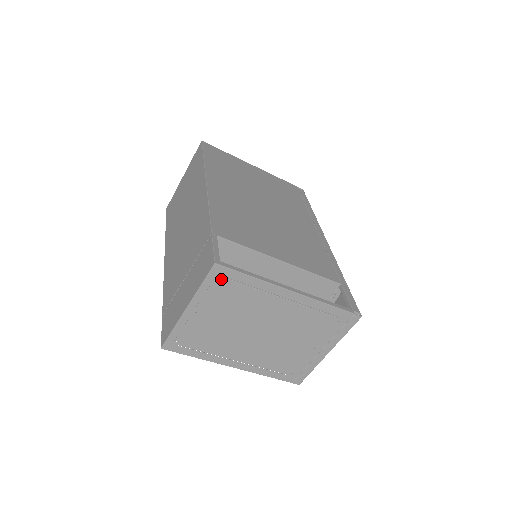
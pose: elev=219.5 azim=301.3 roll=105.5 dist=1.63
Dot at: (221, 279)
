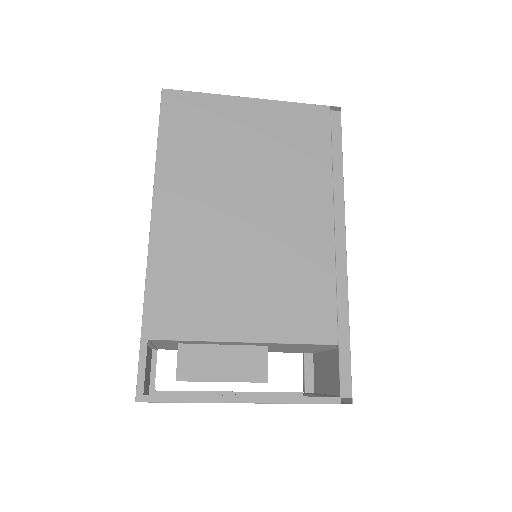
Dot at: occluded
